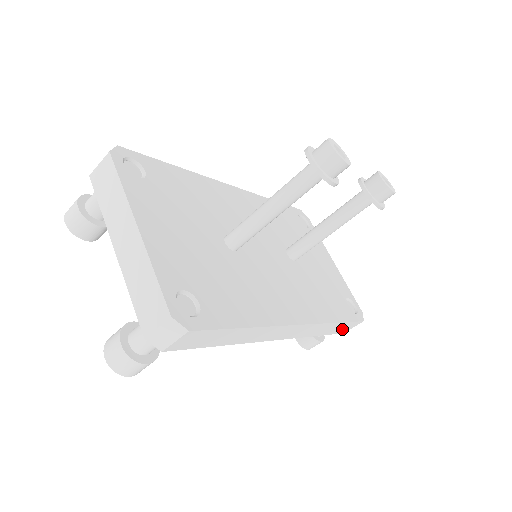
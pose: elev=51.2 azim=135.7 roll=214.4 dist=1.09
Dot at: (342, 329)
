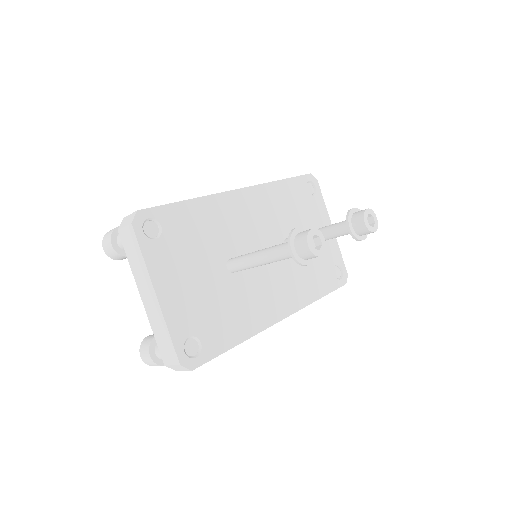
Dot at: occluded
